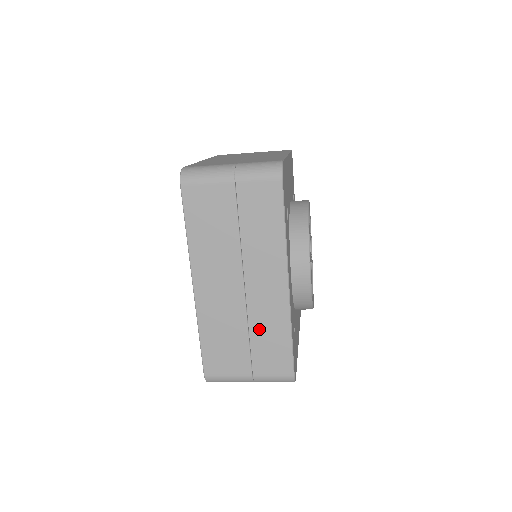
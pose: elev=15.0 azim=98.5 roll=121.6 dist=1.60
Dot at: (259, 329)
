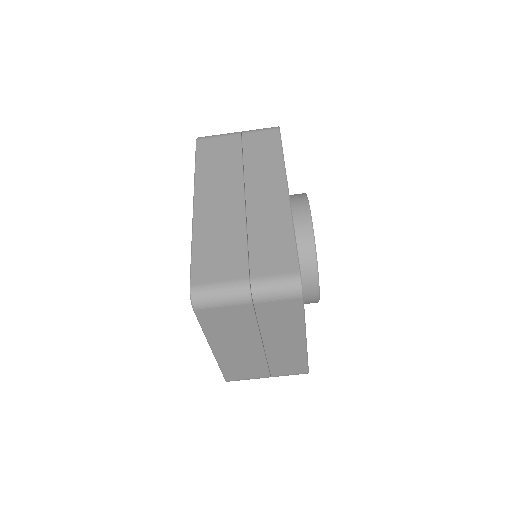
Dot at: (259, 231)
